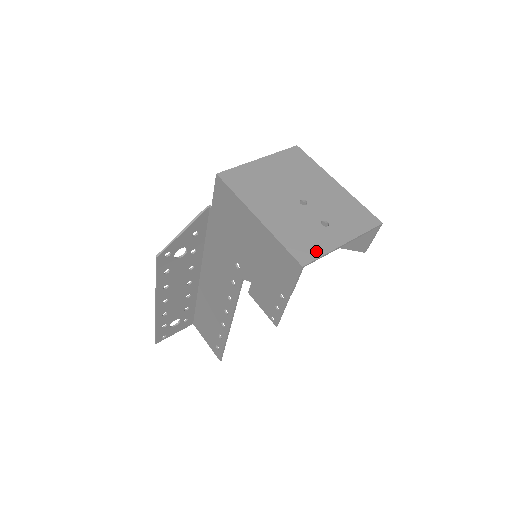
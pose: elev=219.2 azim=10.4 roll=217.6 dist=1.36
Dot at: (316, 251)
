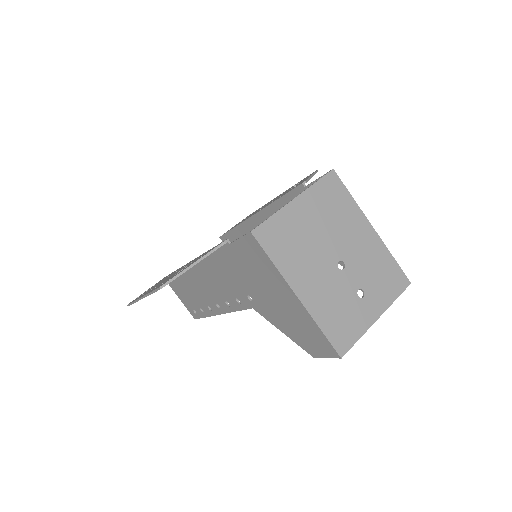
Dot at: (353, 335)
